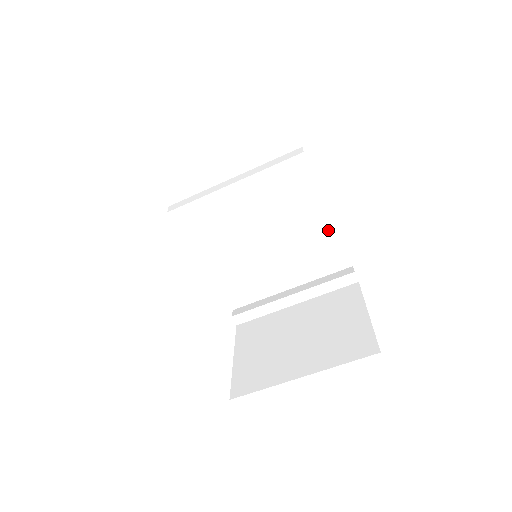
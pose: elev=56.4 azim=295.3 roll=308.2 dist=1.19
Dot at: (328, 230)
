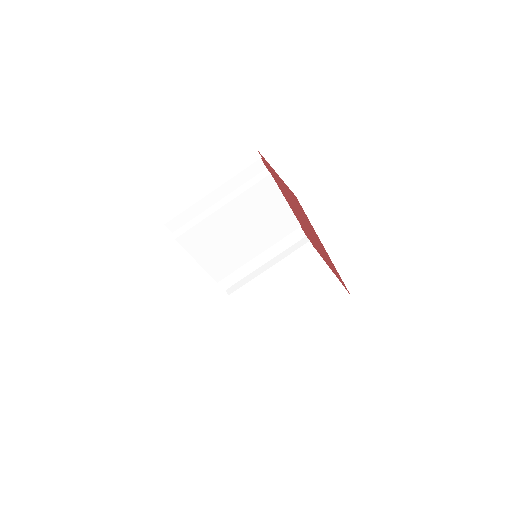
Dot at: (290, 219)
